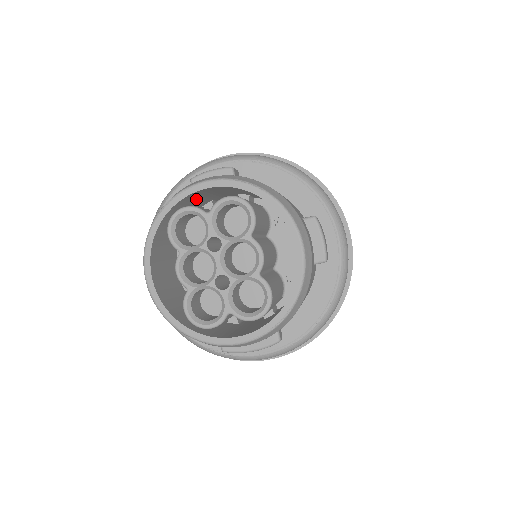
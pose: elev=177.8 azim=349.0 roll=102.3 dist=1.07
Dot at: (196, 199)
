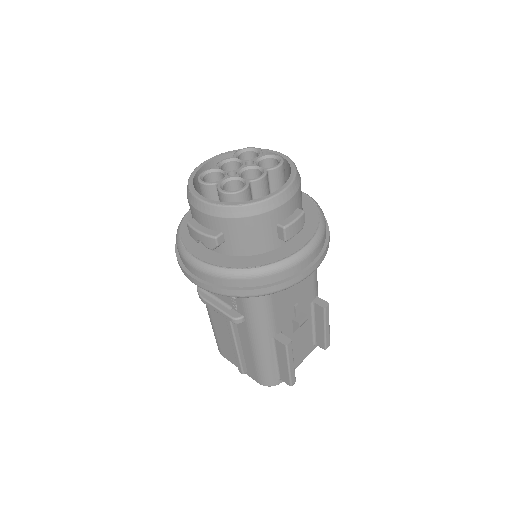
Dot at: occluded
